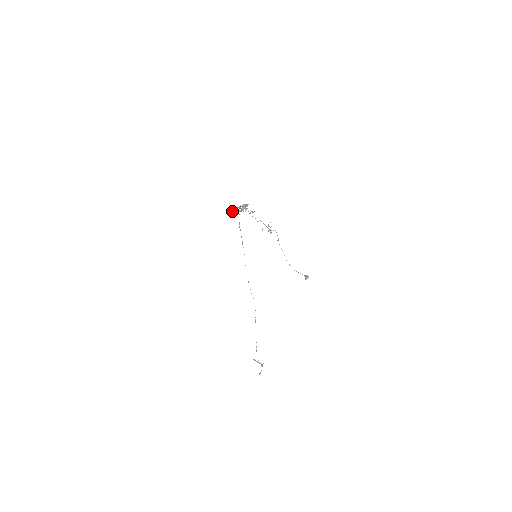
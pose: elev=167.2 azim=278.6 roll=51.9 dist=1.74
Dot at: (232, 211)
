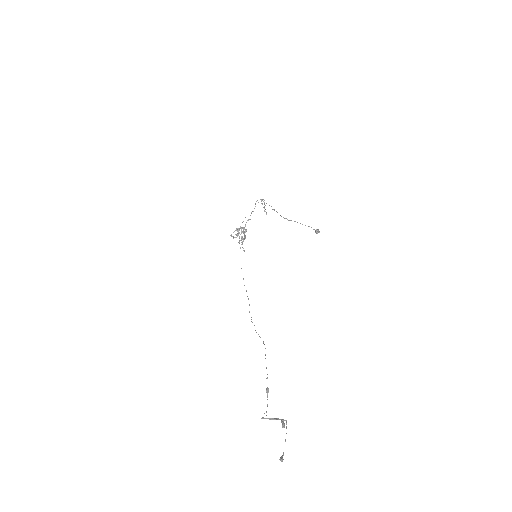
Dot at: (230, 235)
